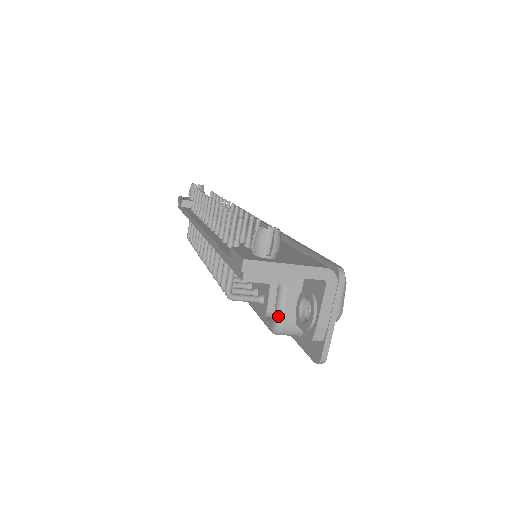
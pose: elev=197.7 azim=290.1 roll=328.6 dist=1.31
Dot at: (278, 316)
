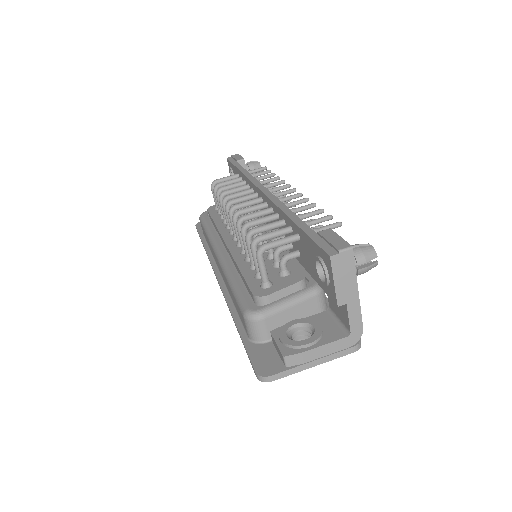
Dot at: (270, 310)
